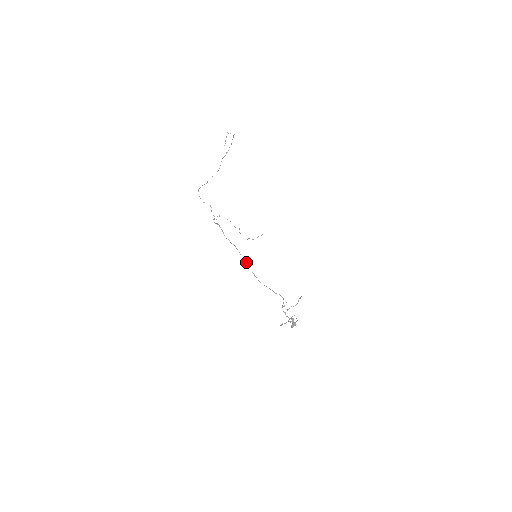
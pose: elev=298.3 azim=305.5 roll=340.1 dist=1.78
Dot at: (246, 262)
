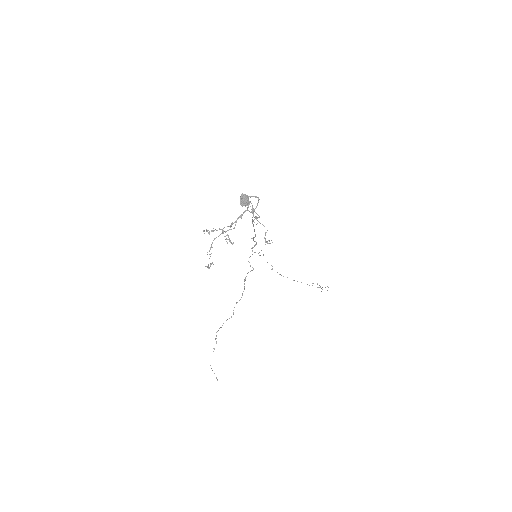
Dot at: occluded
